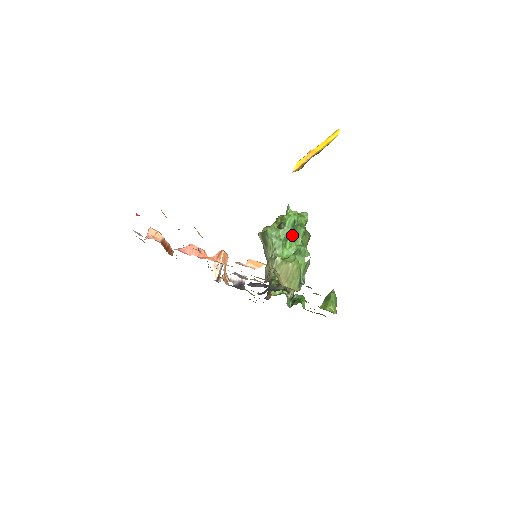
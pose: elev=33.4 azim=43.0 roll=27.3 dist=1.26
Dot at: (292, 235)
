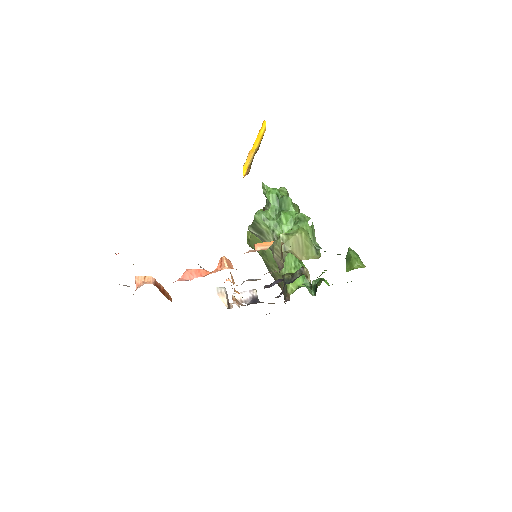
Dot at: (282, 209)
